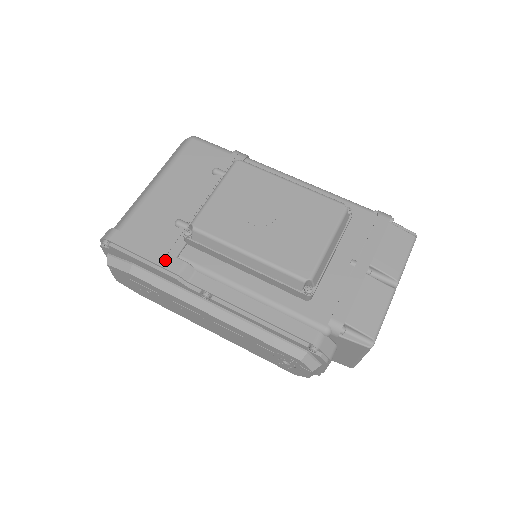
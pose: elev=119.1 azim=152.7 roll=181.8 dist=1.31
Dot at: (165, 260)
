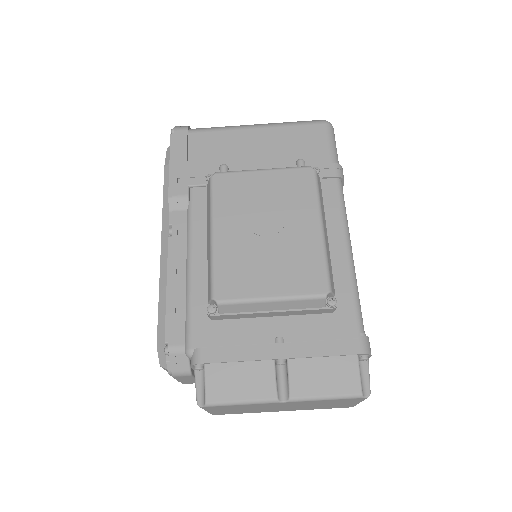
Dot at: (180, 180)
